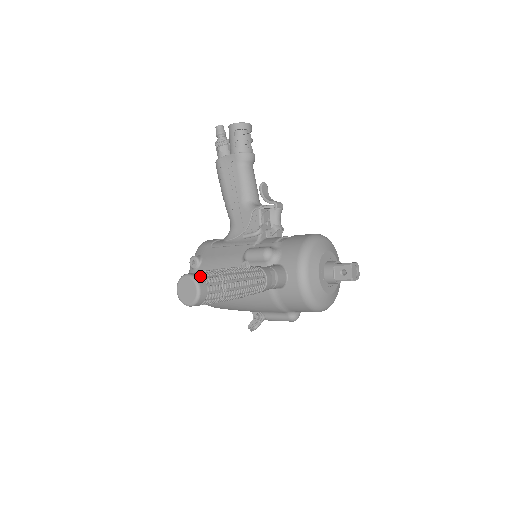
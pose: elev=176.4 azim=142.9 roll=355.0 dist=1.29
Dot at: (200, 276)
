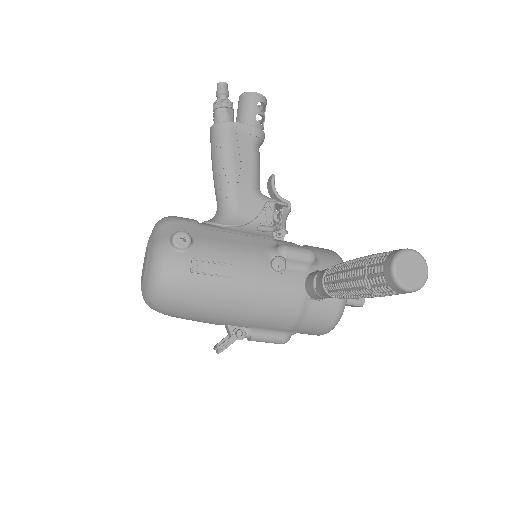
Dot at: occluded
